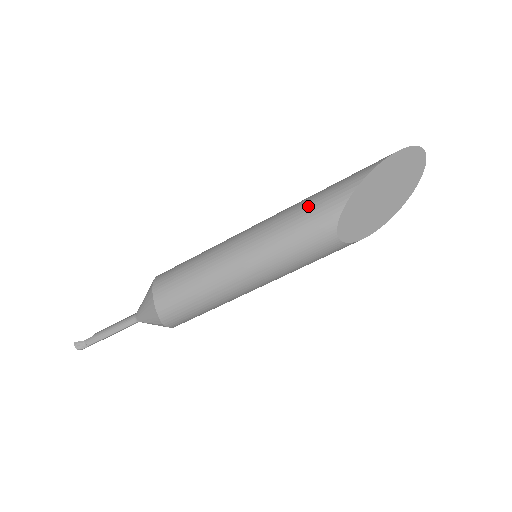
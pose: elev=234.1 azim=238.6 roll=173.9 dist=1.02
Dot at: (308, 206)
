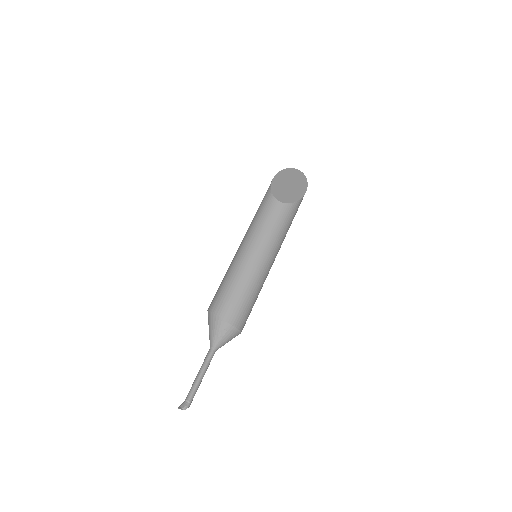
Dot at: (258, 208)
